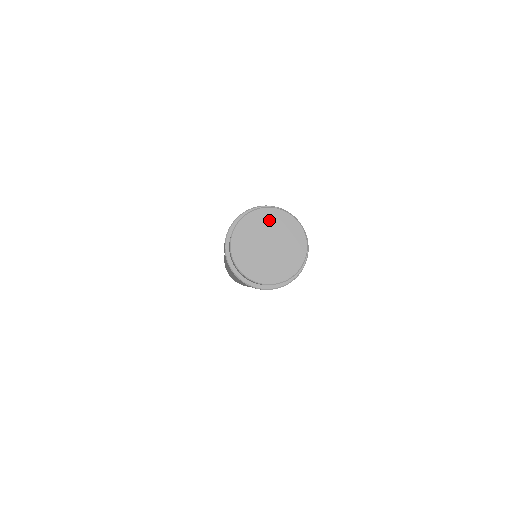
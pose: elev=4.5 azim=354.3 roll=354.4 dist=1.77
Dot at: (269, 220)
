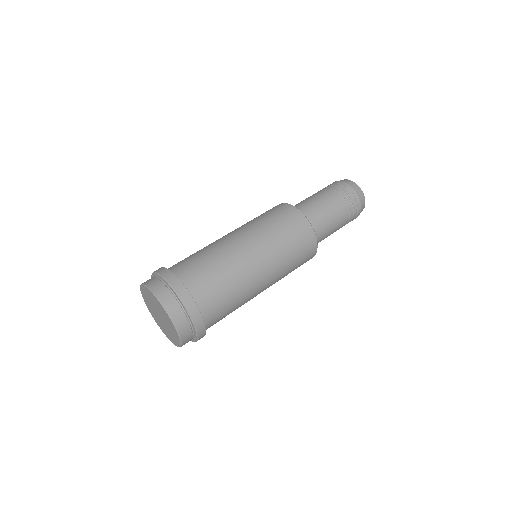
Dot at: (157, 304)
